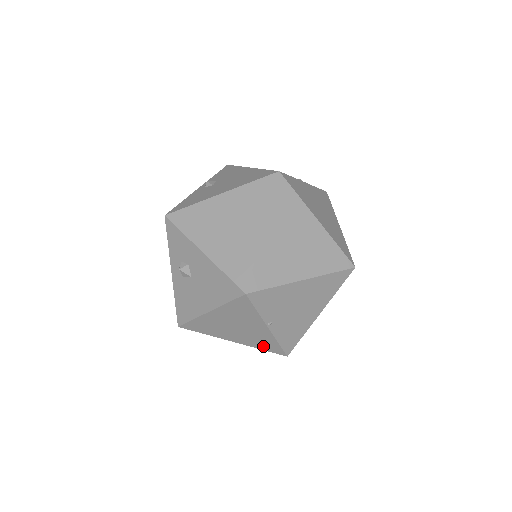
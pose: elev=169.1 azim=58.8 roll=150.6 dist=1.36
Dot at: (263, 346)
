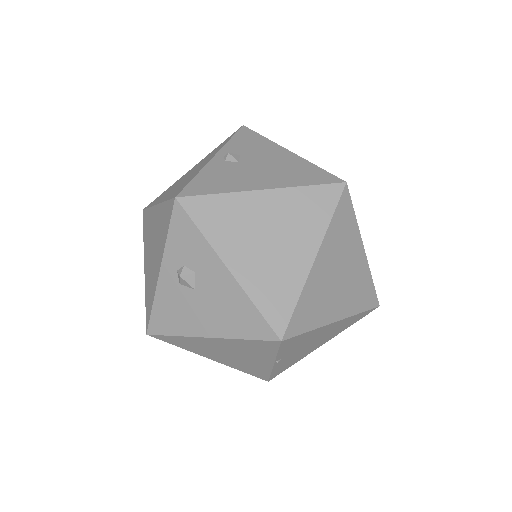
Dot at: (248, 370)
